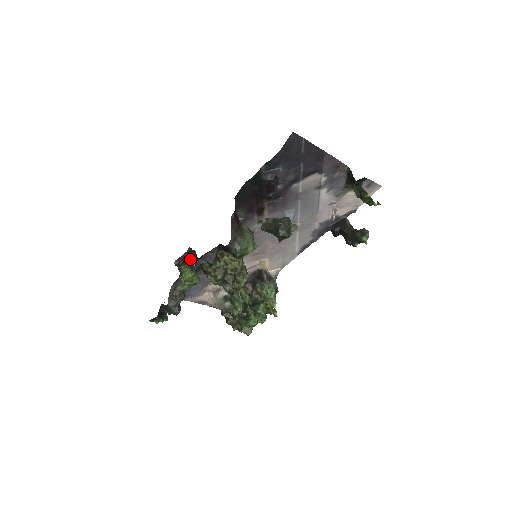
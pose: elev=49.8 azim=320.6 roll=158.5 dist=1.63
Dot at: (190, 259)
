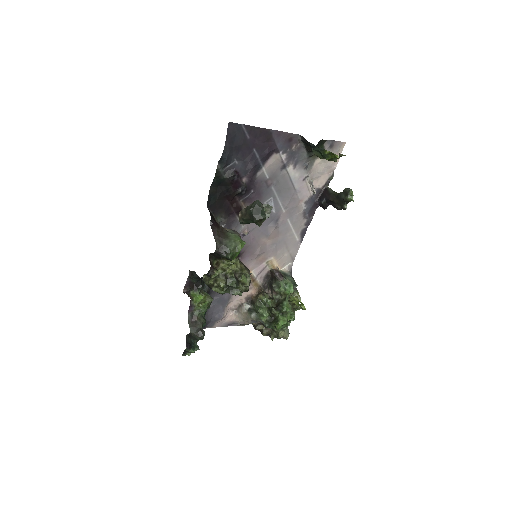
Dot at: (195, 282)
